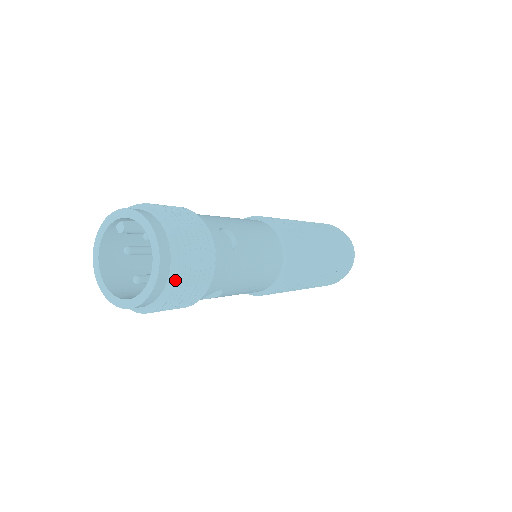
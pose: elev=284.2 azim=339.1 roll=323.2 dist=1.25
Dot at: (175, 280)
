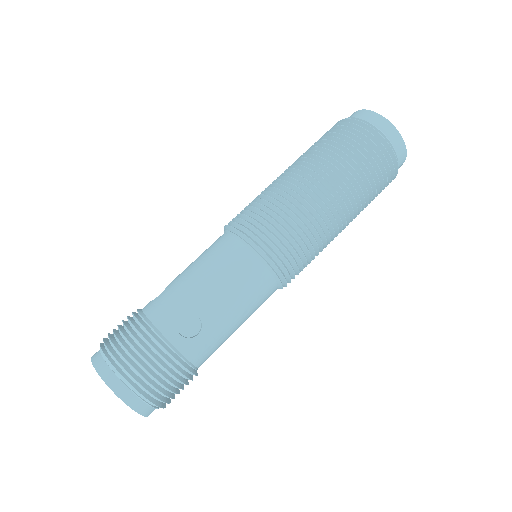
Dot at: occluded
